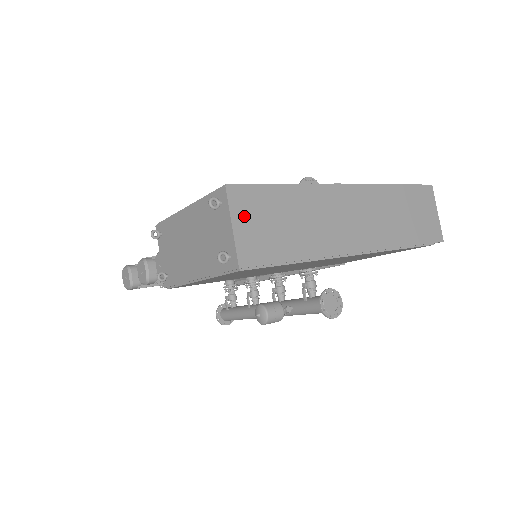
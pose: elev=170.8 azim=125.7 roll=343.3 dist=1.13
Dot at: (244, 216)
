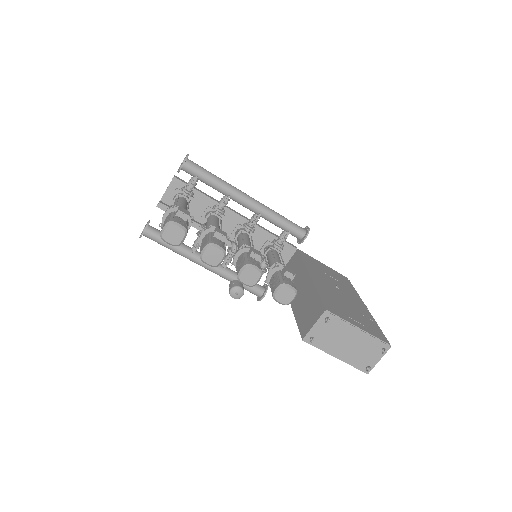
Dot at: occluded
